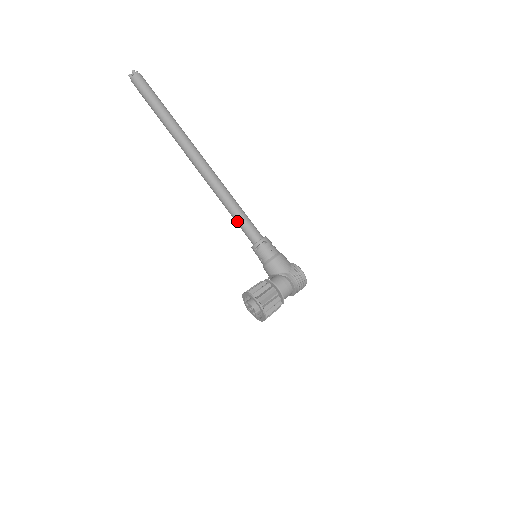
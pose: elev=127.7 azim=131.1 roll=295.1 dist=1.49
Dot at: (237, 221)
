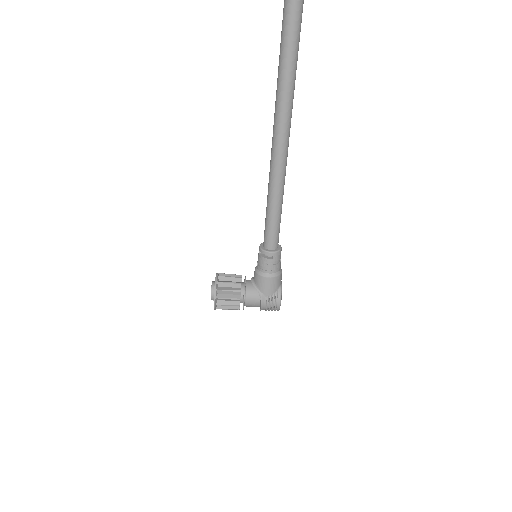
Dot at: (266, 215)
